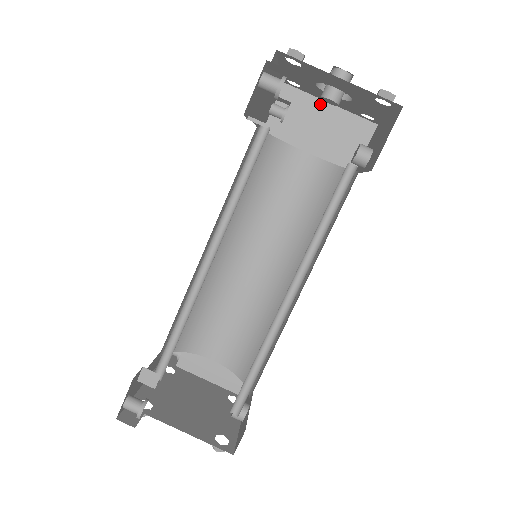
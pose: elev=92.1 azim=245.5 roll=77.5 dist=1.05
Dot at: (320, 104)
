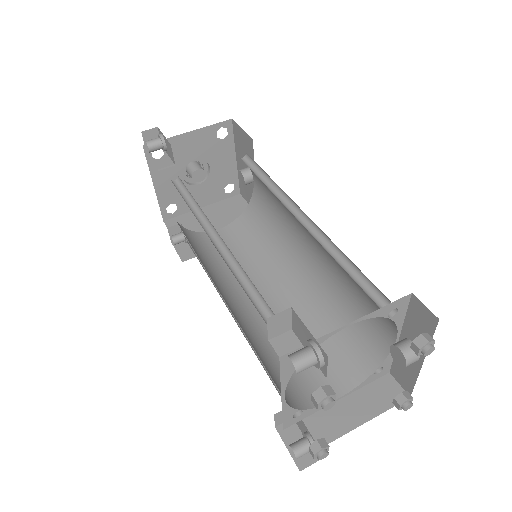
Dot at: occluded
